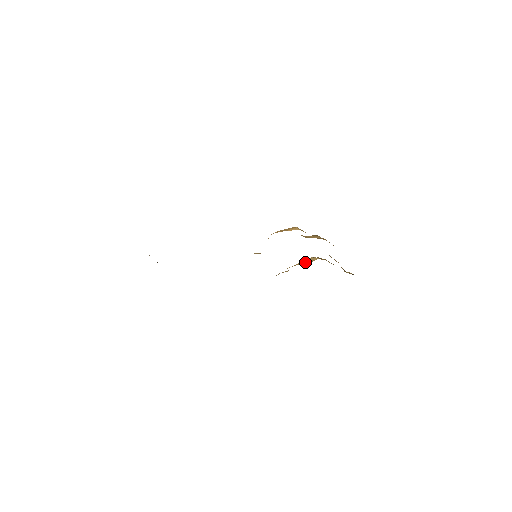
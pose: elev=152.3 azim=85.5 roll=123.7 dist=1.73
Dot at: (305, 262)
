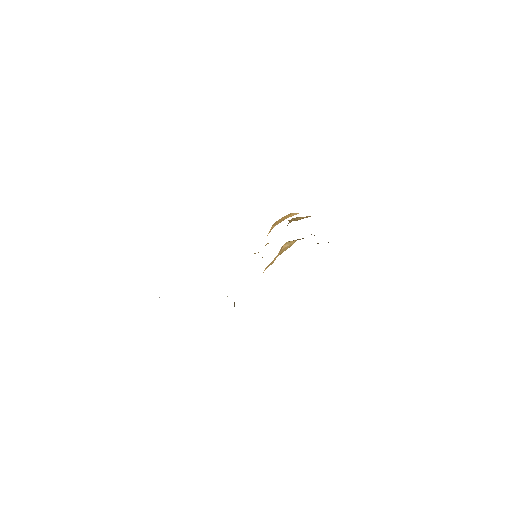
Dot at: (286, 248)
